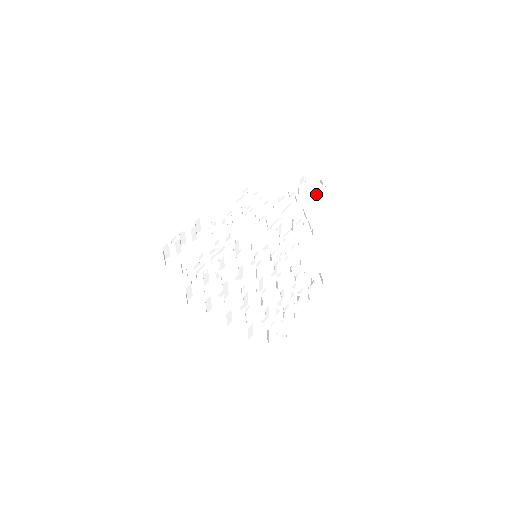
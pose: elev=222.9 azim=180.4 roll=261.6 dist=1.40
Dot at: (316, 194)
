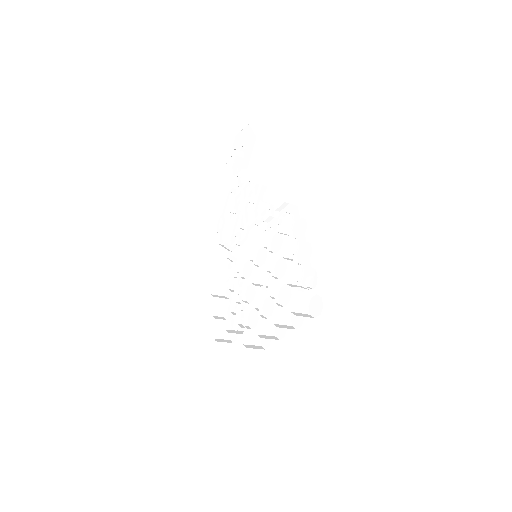
Dot at: (243, 160)
